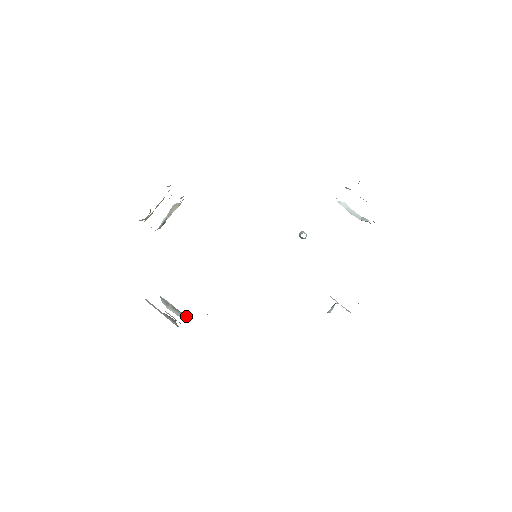
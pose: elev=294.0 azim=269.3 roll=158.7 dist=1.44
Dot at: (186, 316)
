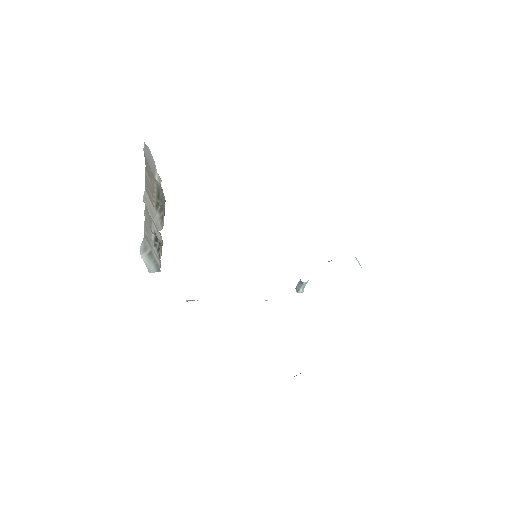
Dot at: (158, 265)
